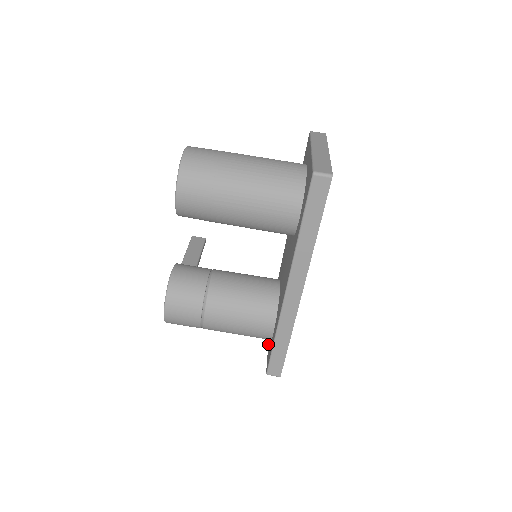
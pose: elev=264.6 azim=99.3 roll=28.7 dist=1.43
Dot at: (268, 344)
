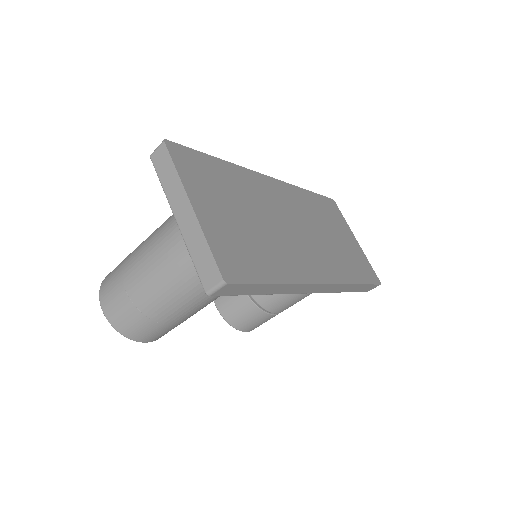
Dot at: occluded
